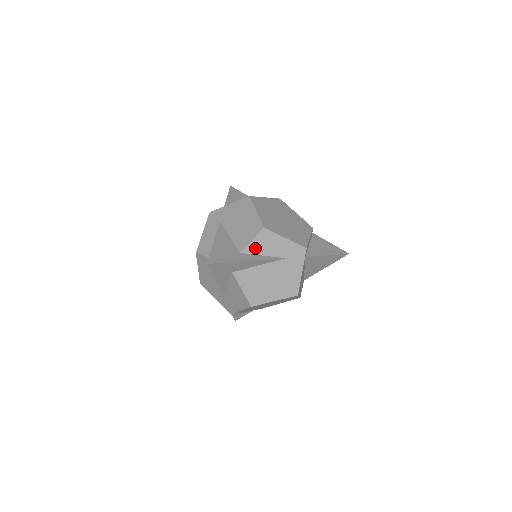
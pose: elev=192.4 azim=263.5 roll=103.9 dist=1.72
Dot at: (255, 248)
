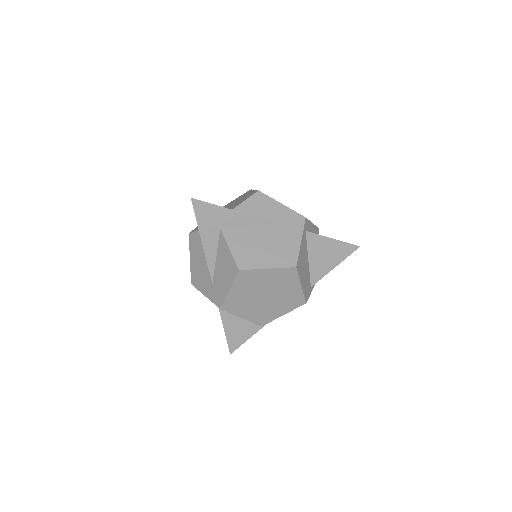
Dot at: (248, 208)
